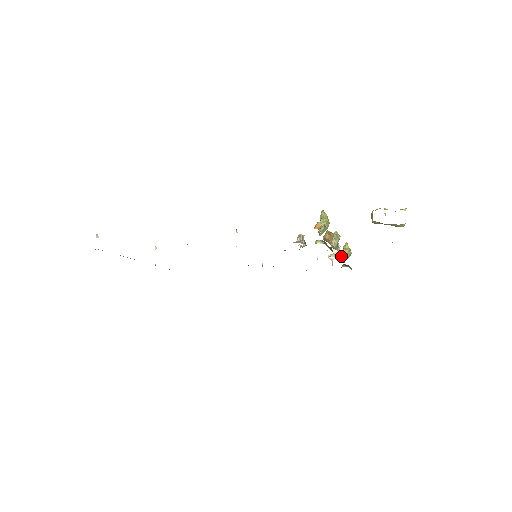
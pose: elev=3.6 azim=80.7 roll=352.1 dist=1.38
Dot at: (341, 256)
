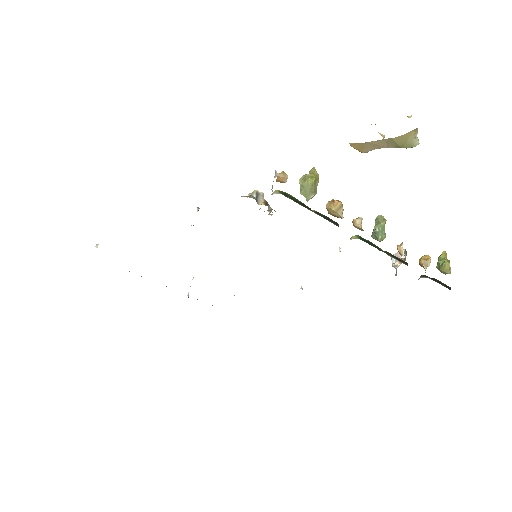
Dot at: (421, 265)
